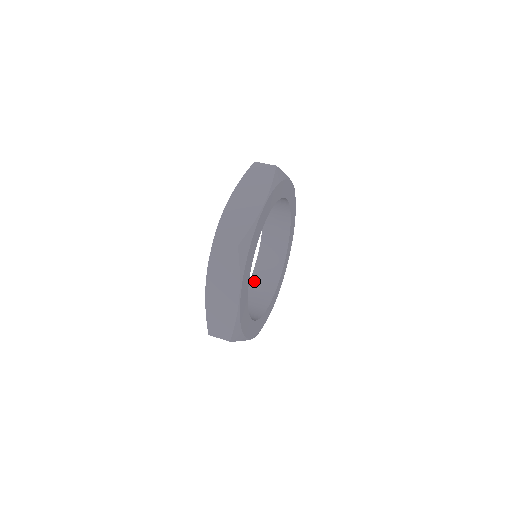
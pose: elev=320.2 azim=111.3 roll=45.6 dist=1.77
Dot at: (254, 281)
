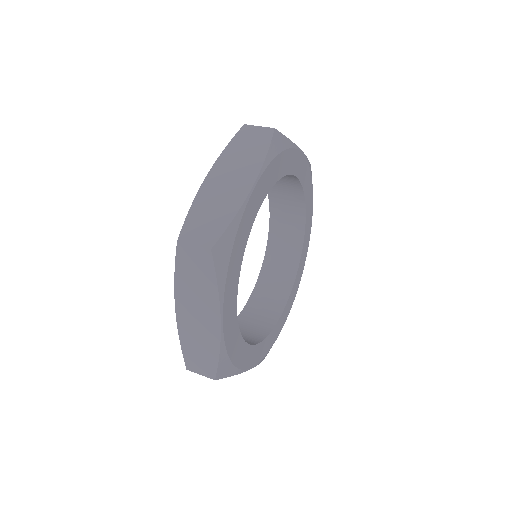
Dot at: occluded
